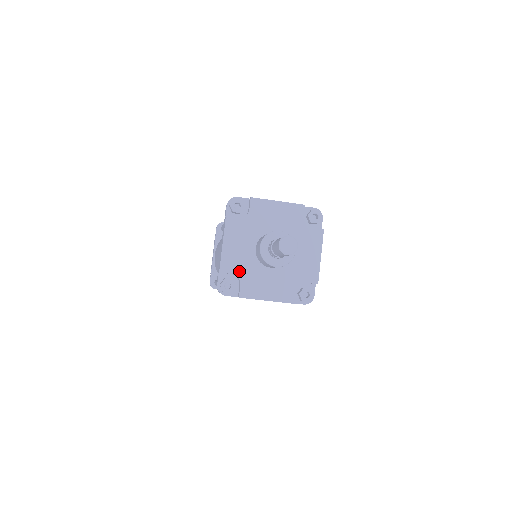
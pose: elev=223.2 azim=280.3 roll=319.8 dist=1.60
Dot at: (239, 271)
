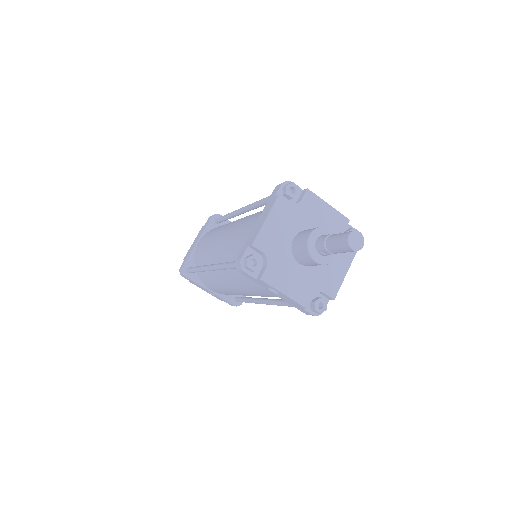
Dot at: (270, 253)
